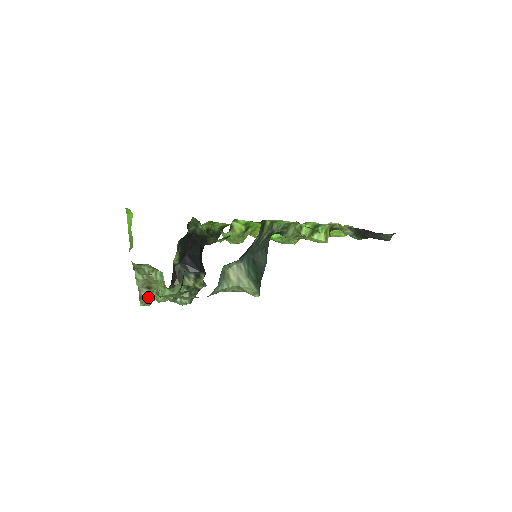
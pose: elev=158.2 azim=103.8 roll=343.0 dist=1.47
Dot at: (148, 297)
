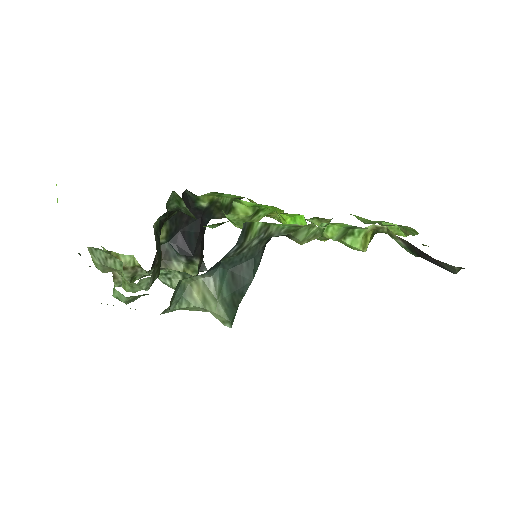
Dot at: occluded
